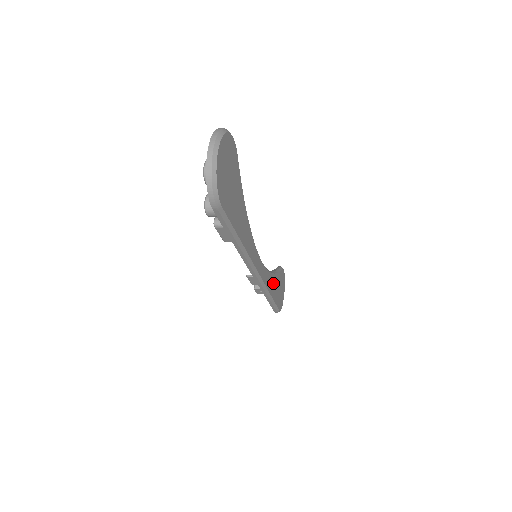
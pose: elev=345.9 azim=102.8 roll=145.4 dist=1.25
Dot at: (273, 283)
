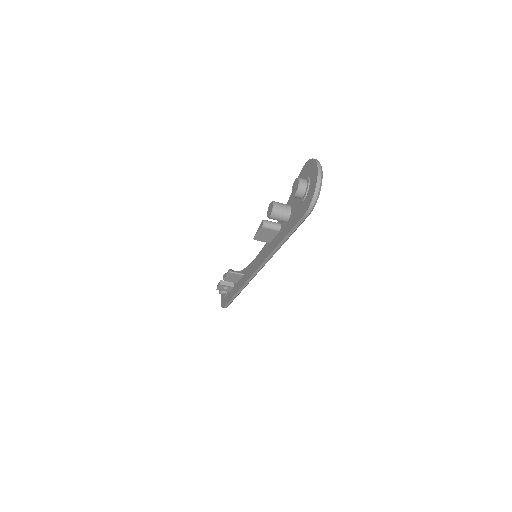
Dot at: occluded
